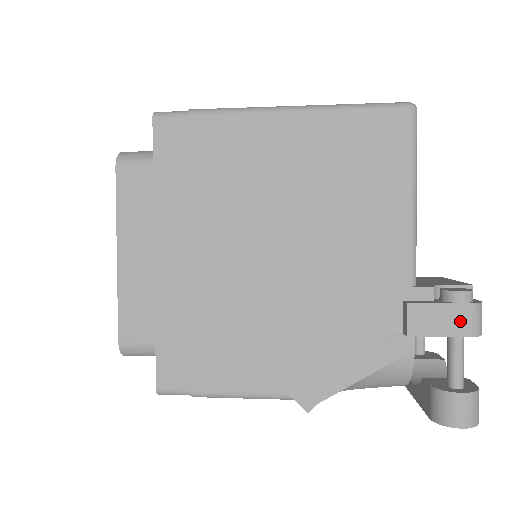
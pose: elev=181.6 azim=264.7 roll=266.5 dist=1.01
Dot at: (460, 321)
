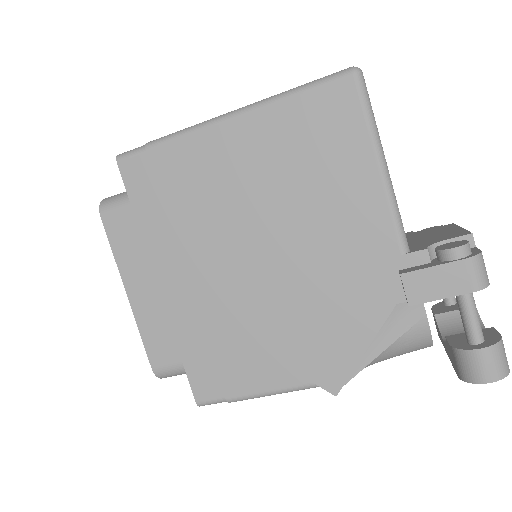
Dot at: (460, 279)
